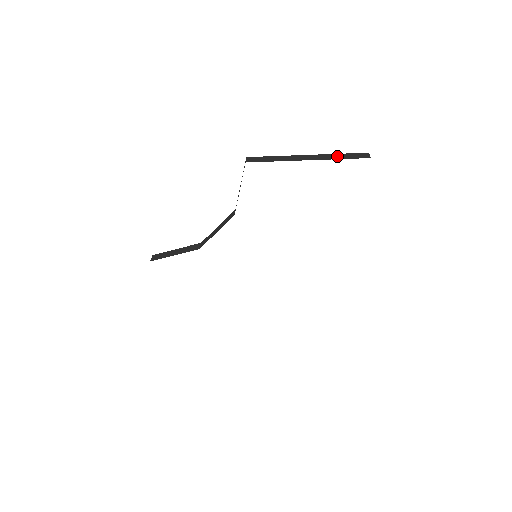
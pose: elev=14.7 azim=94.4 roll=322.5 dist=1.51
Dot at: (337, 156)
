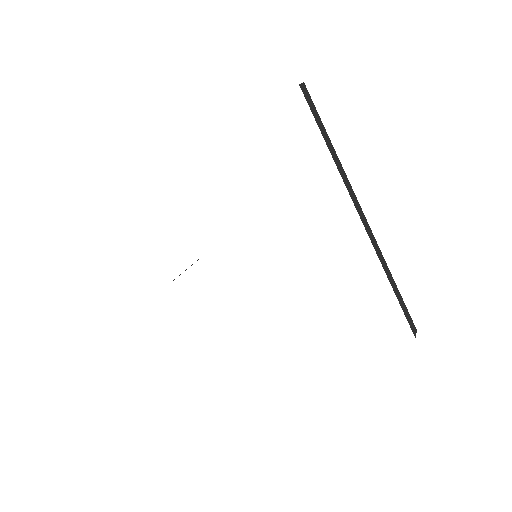
Dot at: occluded
